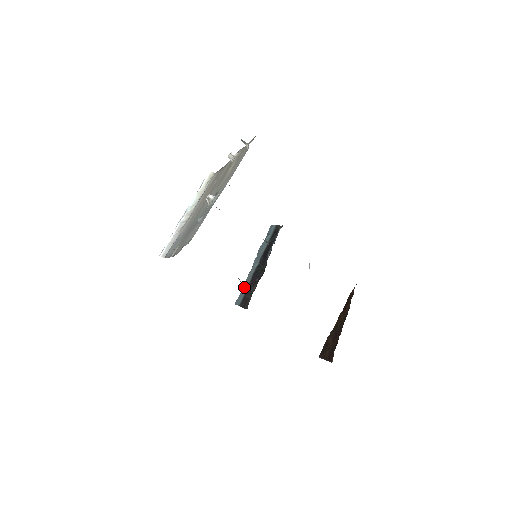
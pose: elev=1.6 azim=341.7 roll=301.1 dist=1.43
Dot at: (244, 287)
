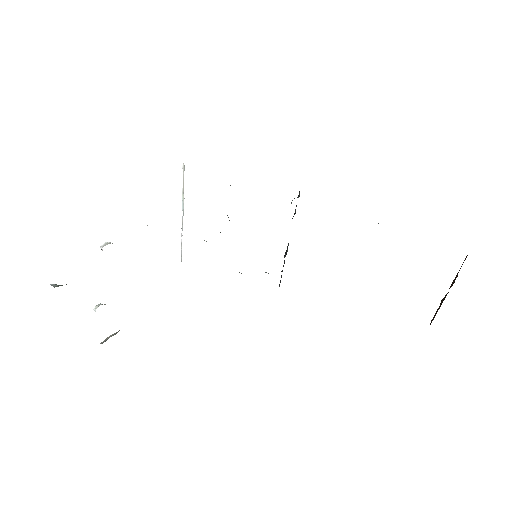
Dot at: occluded
